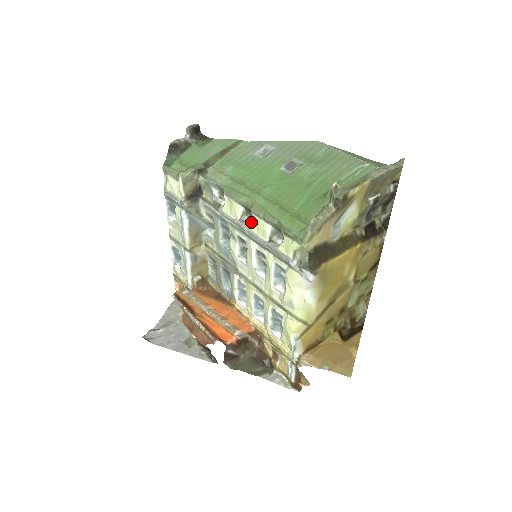
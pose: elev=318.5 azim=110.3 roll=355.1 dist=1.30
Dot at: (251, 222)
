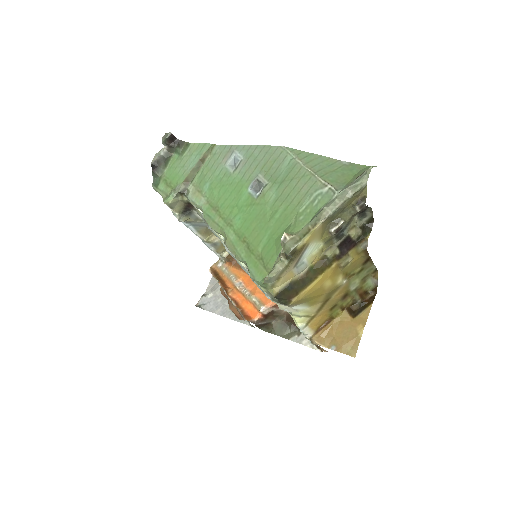
Dot at: occluded
